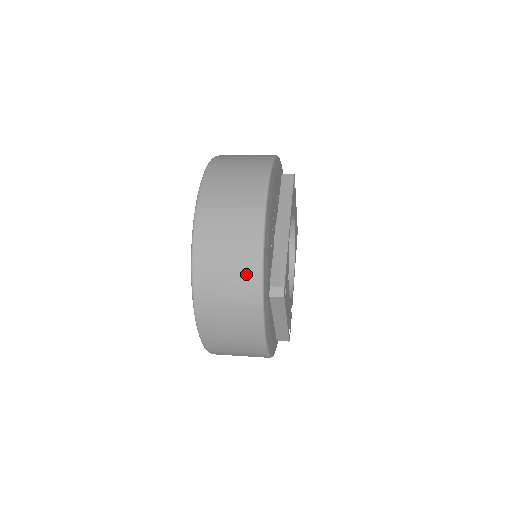
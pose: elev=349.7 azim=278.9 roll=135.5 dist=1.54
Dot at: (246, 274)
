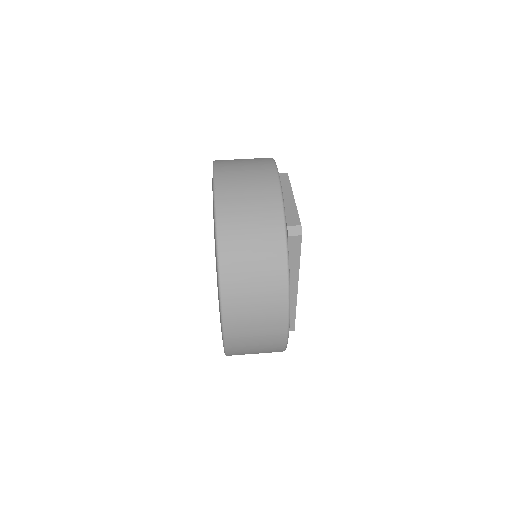
Dot at: occluded
